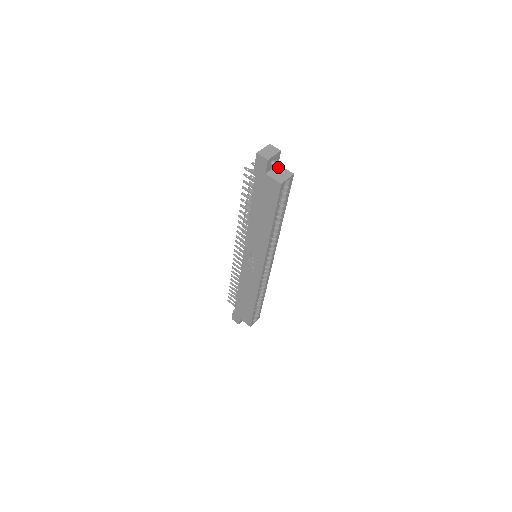
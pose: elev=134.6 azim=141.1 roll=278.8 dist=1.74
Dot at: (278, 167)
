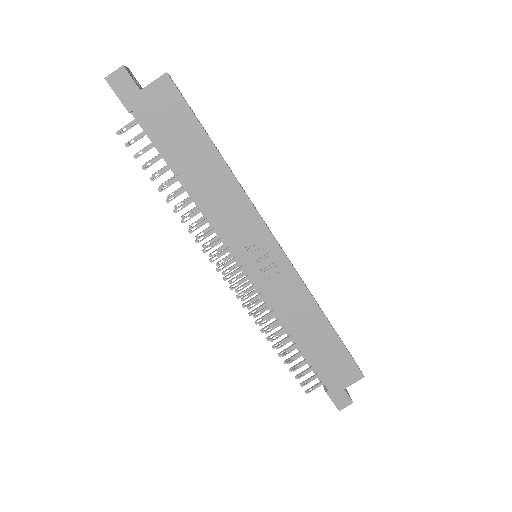
Dot at: occluded
